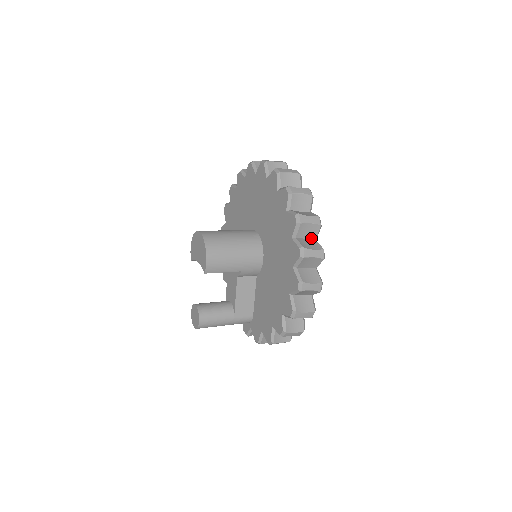
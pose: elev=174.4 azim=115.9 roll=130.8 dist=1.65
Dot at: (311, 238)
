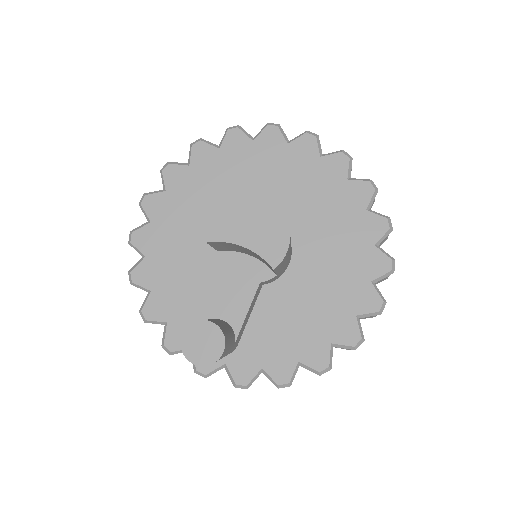
Dot at: occluded
